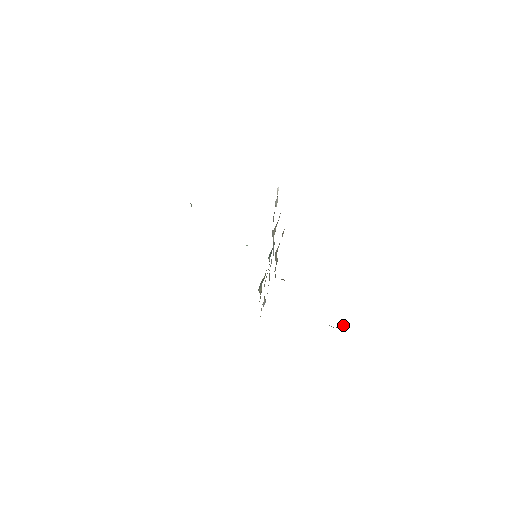
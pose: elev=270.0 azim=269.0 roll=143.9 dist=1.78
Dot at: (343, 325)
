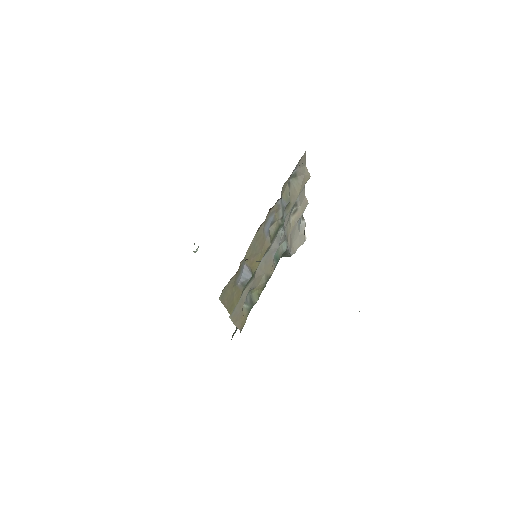
Dot at: occluded
